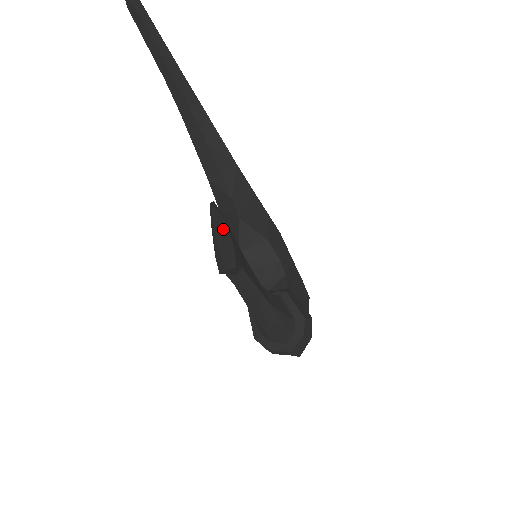
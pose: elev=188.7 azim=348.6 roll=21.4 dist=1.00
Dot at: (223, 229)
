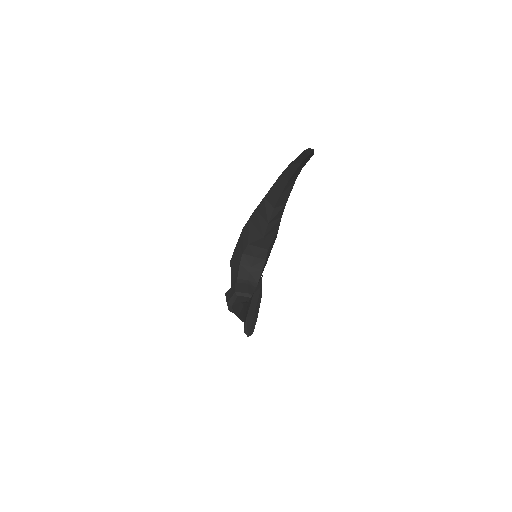
Dot at: (258, 307)
